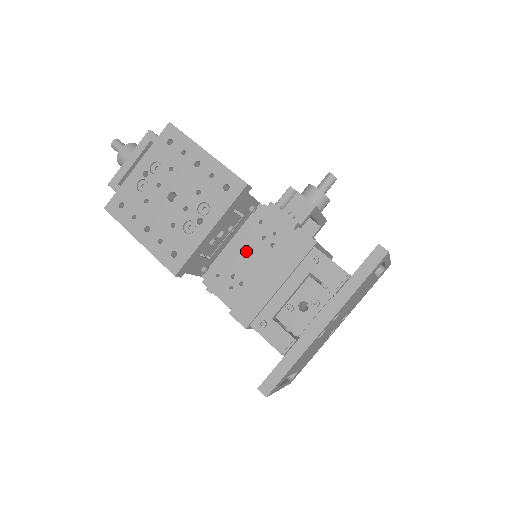
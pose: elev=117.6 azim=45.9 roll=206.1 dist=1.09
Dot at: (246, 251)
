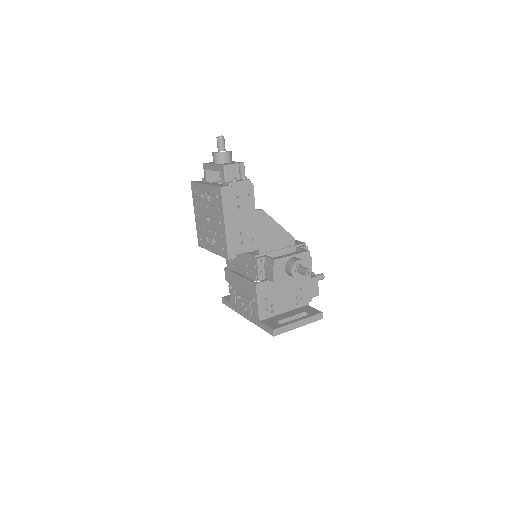
Dot at: (240, 259)
